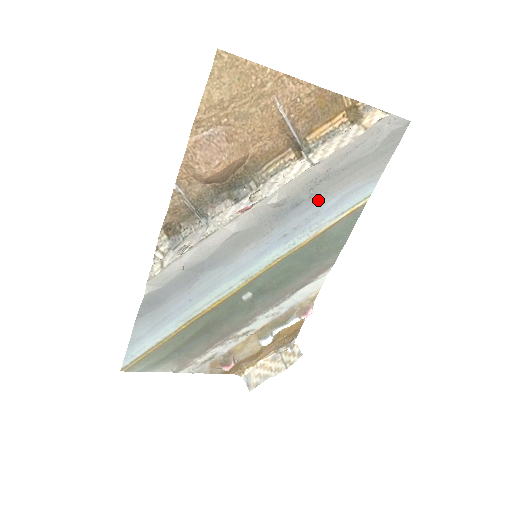
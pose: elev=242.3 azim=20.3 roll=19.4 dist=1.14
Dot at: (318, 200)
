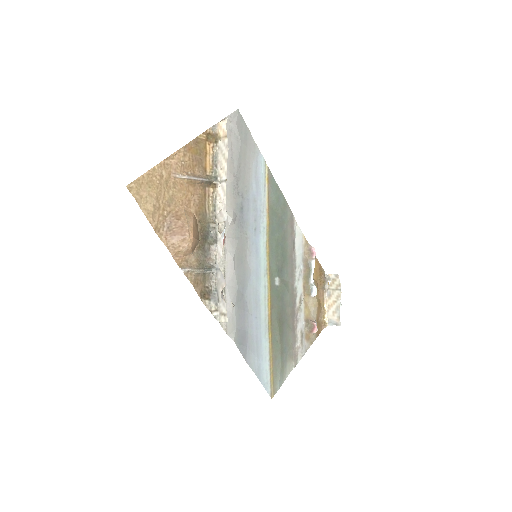
Dot at: (247, 194)
